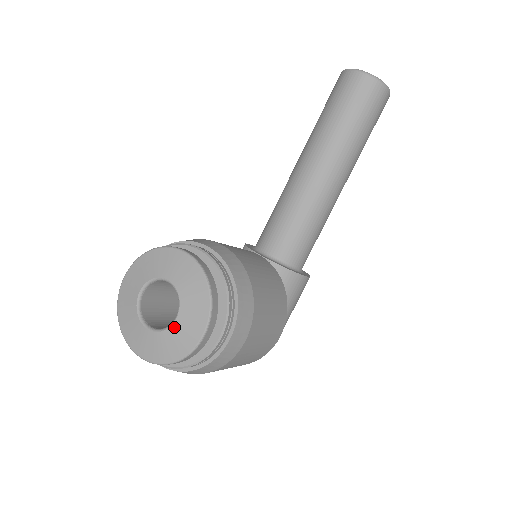
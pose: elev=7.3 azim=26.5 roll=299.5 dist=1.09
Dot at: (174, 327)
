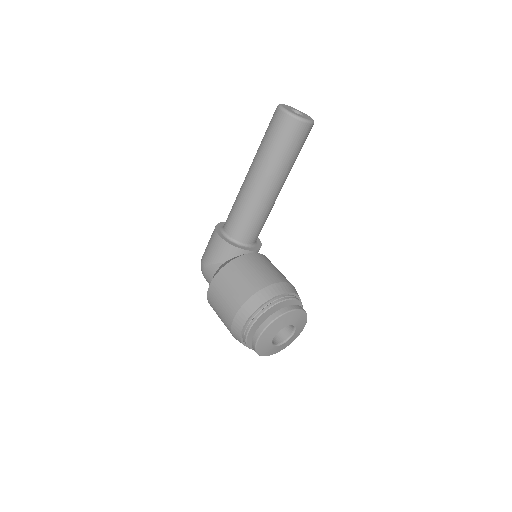
Dot at: (292, 337)
